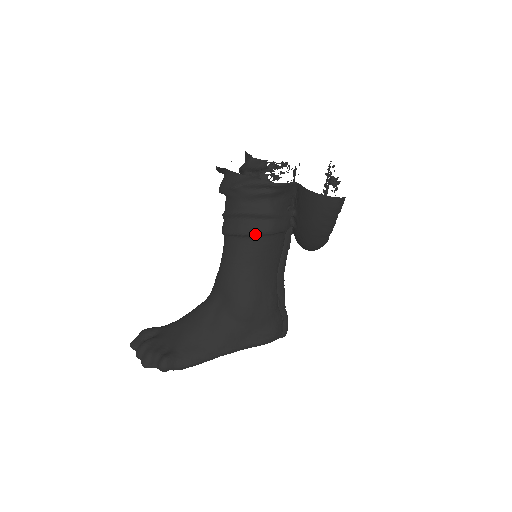
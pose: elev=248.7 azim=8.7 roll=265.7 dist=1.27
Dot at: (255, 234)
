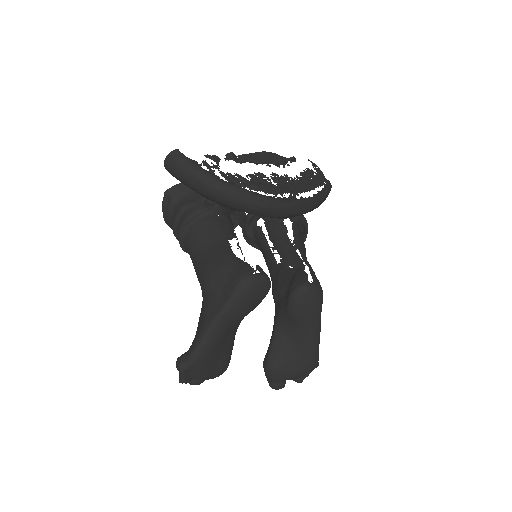
Dot at: (182, 229)
